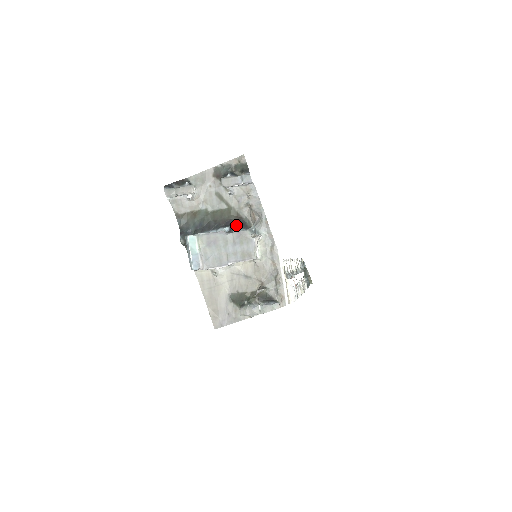
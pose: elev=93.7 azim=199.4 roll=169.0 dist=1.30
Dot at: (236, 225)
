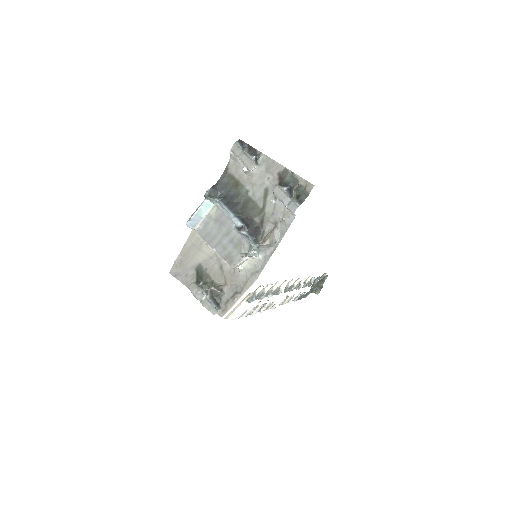
Dot at: (250, 229)
